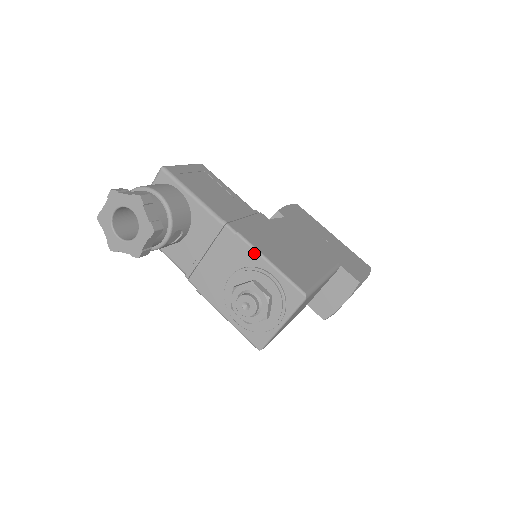
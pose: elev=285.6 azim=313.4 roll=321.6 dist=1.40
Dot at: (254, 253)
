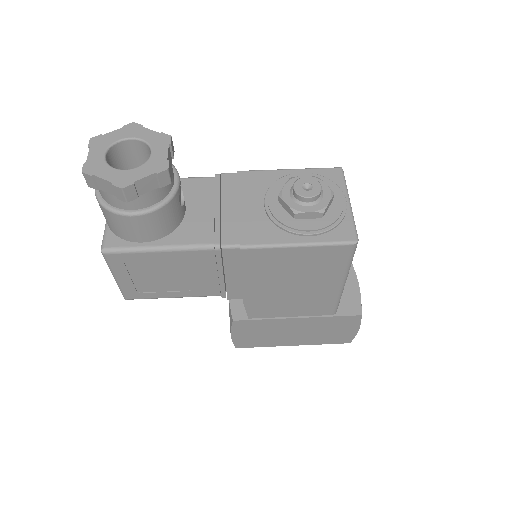
Dot at: (267, 172)
